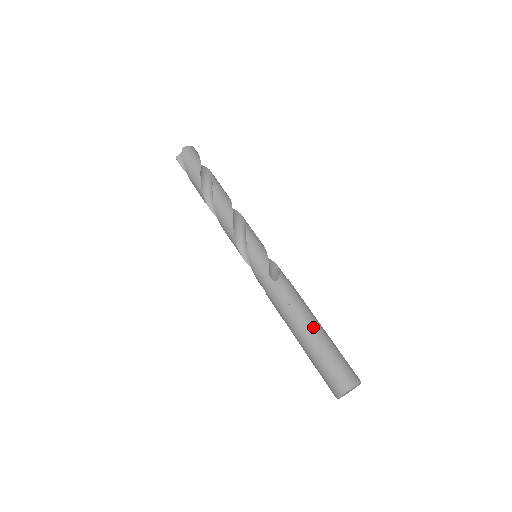
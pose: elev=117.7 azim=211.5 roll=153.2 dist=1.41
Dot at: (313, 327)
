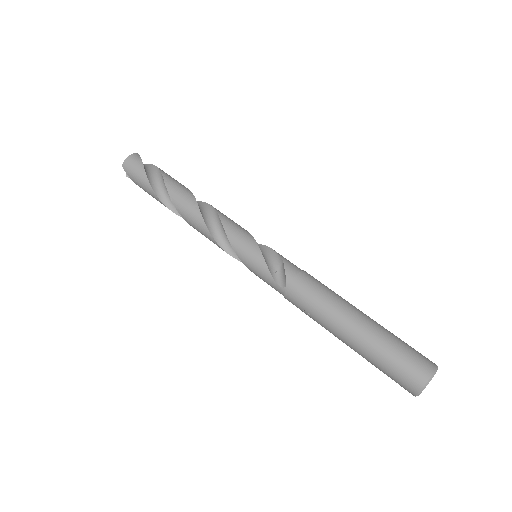
Dot at: (349, 329)
